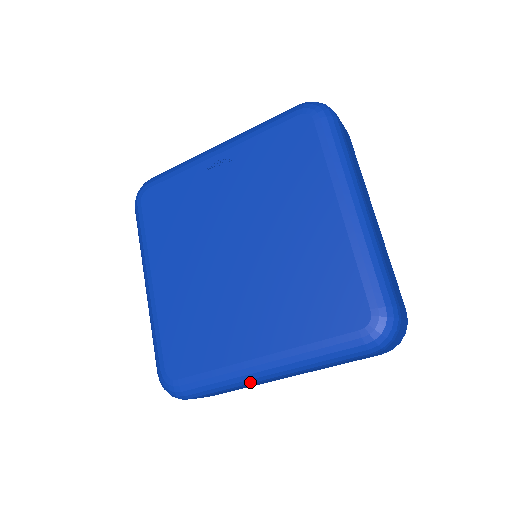
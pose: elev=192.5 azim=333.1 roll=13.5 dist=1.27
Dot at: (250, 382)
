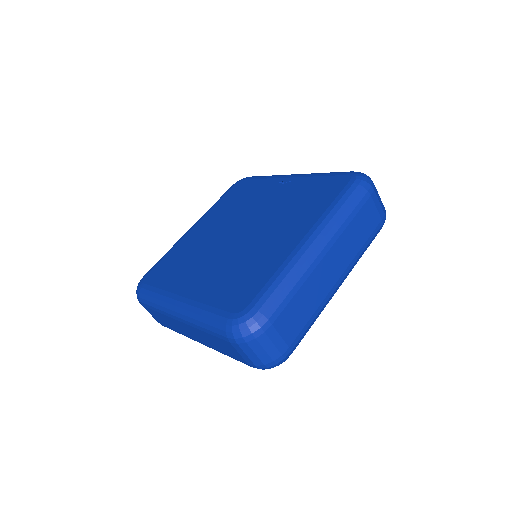
Dot at: (168, 312)
